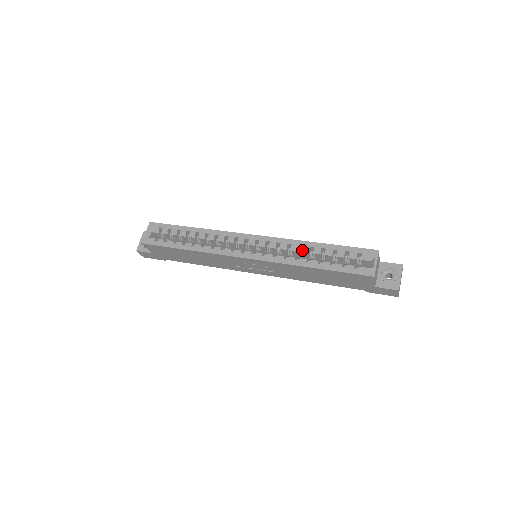
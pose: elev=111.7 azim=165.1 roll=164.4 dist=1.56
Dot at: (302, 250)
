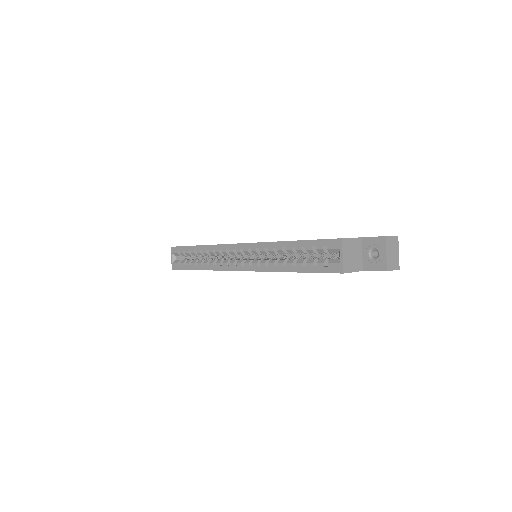
Dot at: (278, 252)
